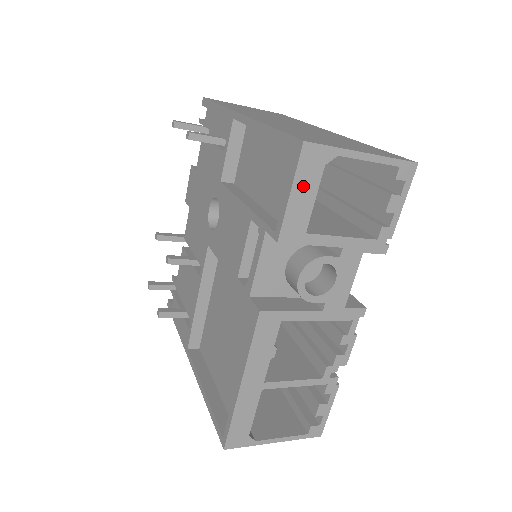
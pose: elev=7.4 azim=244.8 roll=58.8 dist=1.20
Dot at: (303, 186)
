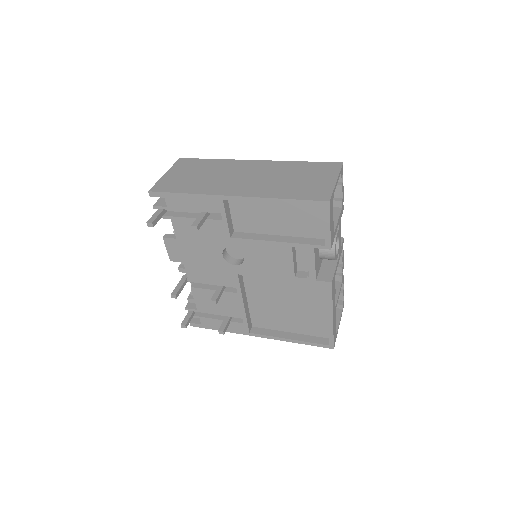
Dot at: (331, 218)
